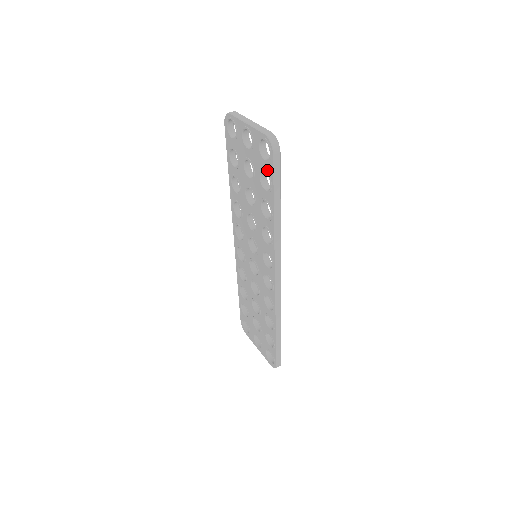
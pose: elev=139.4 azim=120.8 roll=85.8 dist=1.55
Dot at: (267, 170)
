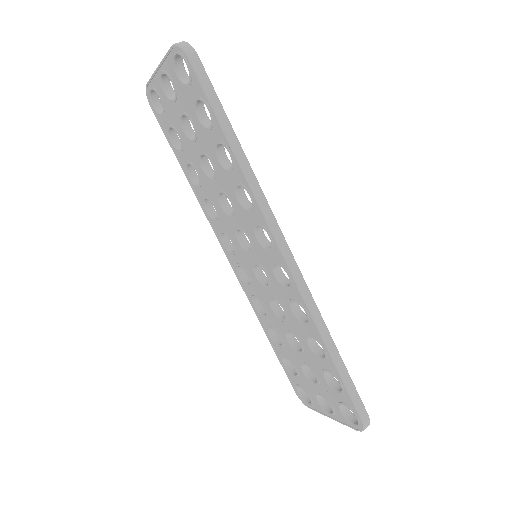
Dot at: (196, 94)
